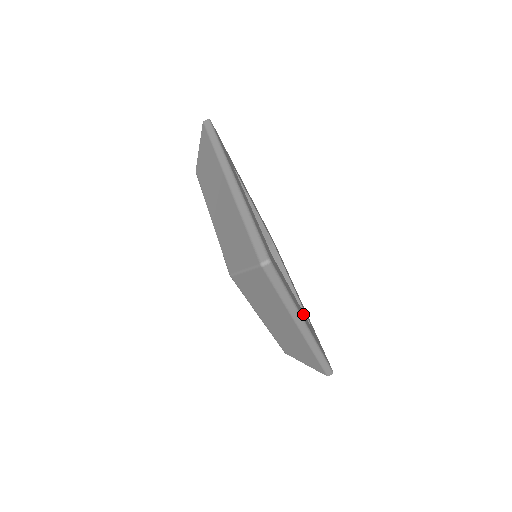
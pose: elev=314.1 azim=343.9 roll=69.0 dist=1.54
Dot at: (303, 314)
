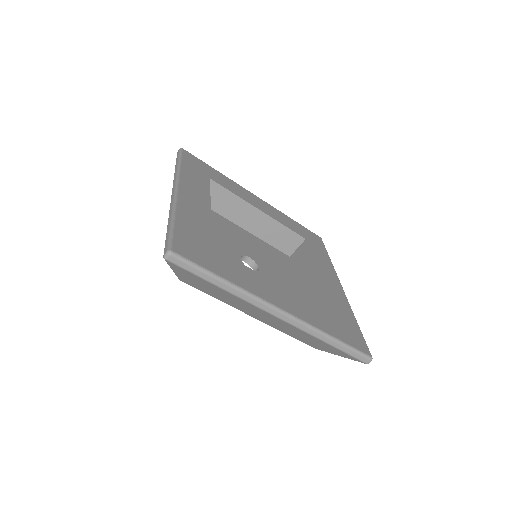
Dot at: (292, 299)
